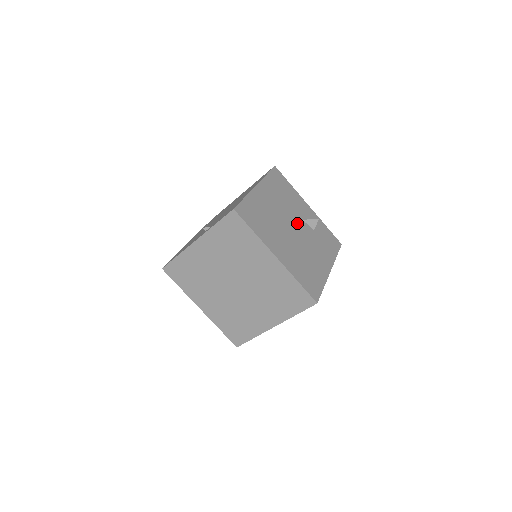
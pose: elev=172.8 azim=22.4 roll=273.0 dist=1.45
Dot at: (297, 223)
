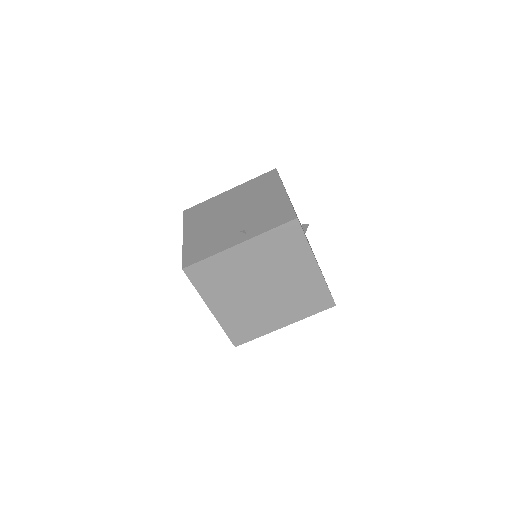
Dot at: occluded
